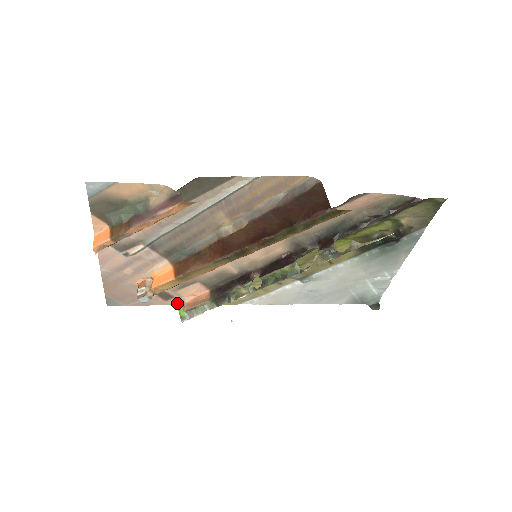
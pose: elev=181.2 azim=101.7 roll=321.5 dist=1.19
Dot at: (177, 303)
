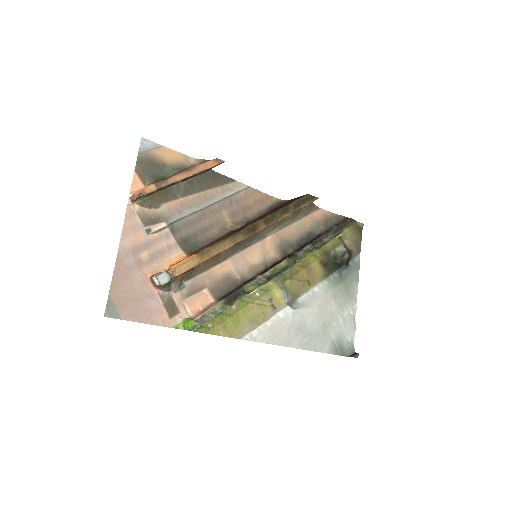
Dot at: (182, 321)
